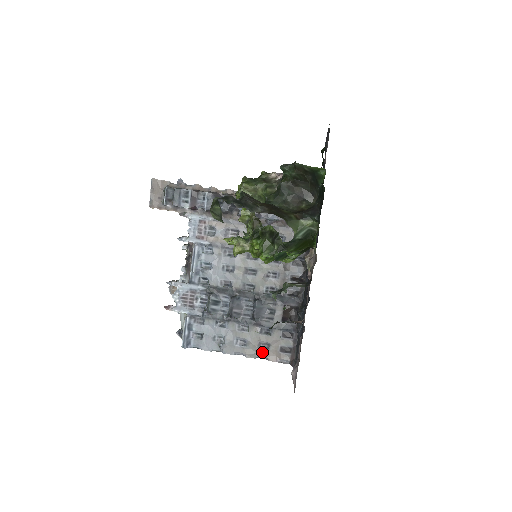
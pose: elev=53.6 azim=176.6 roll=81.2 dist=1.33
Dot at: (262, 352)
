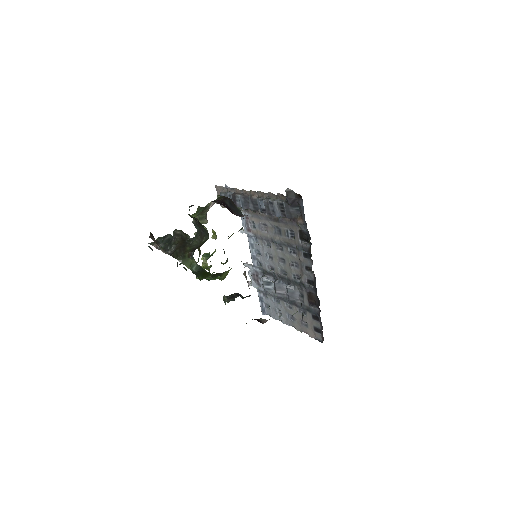
Dot at: (304, 328)
